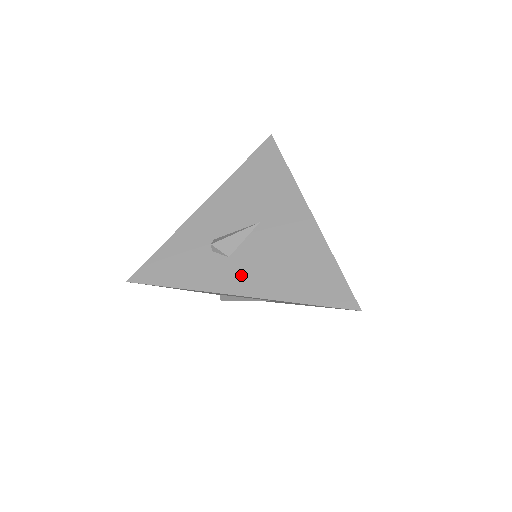
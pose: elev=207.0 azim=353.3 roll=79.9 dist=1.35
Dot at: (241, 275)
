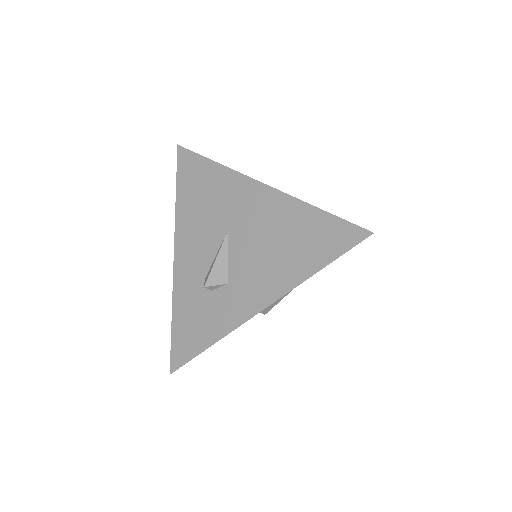
Dot at: (249, 291)
